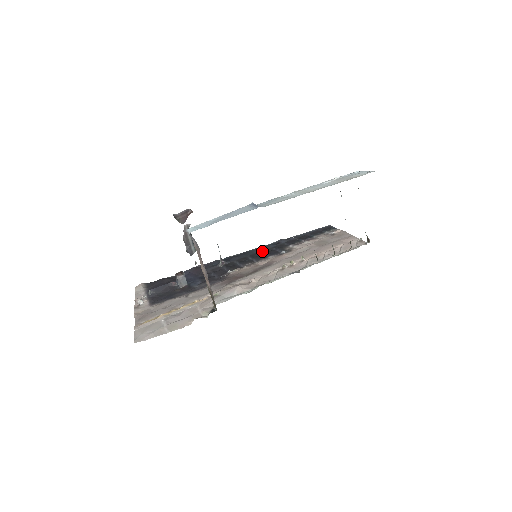
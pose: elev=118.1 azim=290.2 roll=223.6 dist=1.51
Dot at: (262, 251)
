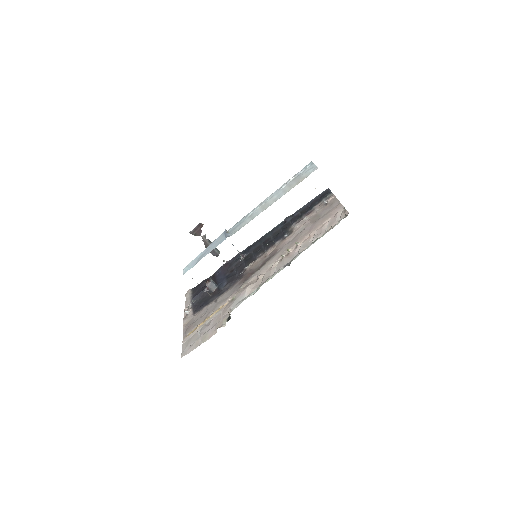
Dot at: (272, 235)
